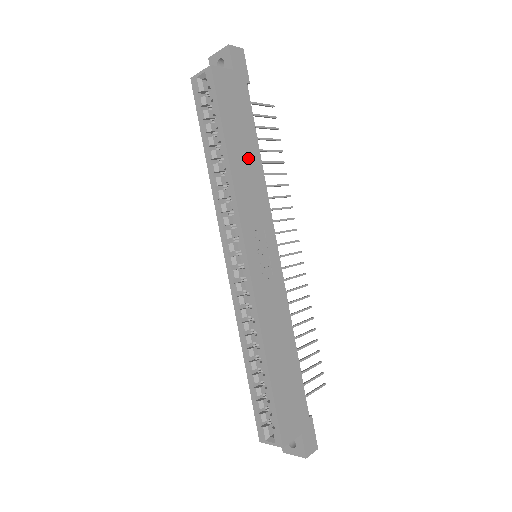
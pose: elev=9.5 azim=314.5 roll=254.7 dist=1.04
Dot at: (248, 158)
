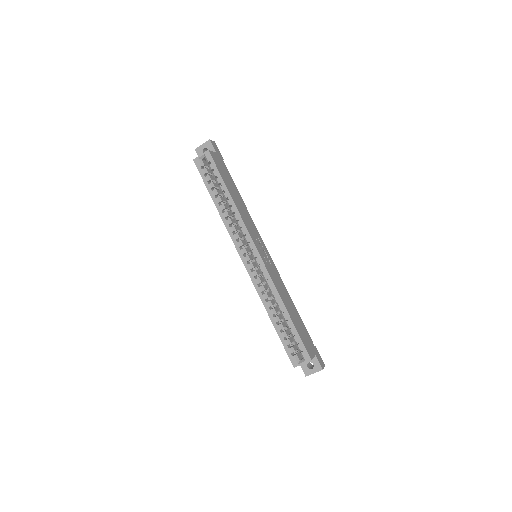
Dot at: (238, 199)
